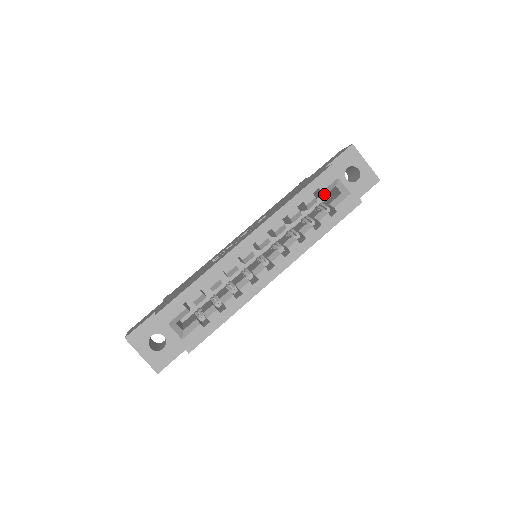
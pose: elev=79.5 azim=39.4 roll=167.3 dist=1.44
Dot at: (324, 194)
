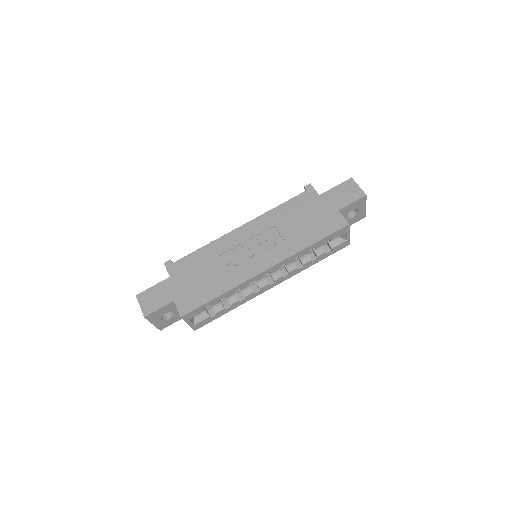
Dot at: occluded
